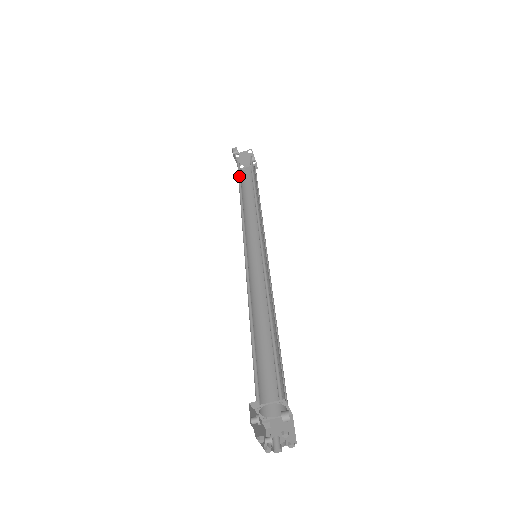
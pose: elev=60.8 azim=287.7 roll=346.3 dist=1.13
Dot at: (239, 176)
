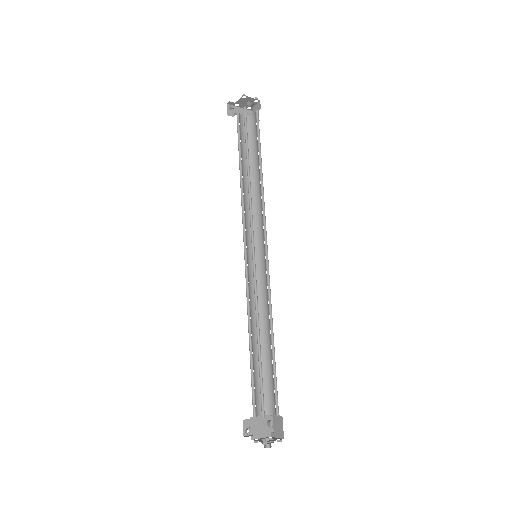
Dot at: (239, 141)
